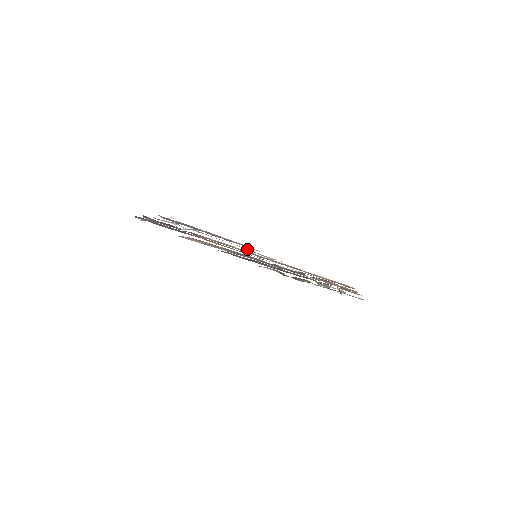
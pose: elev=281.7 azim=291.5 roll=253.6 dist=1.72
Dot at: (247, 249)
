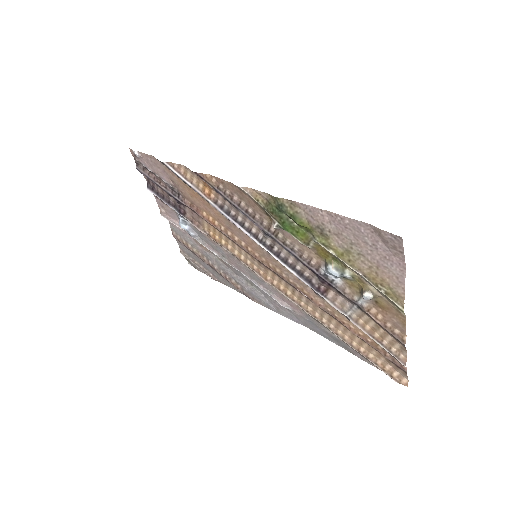
Dot at: (254, 282)
